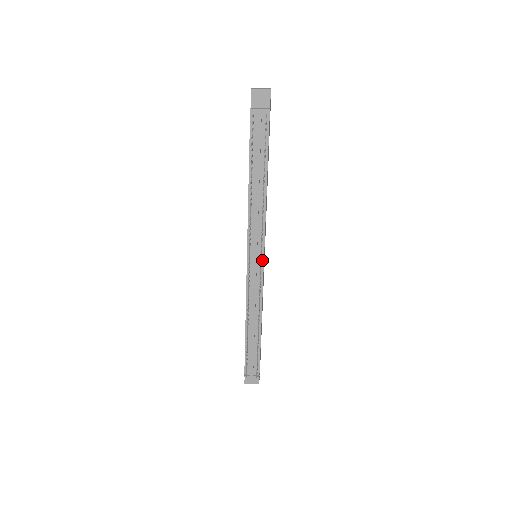
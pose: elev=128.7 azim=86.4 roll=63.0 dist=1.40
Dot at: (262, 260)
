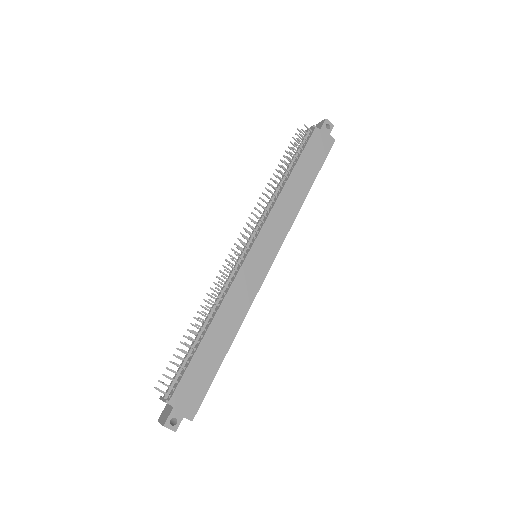
Dot at: (250, 248)
